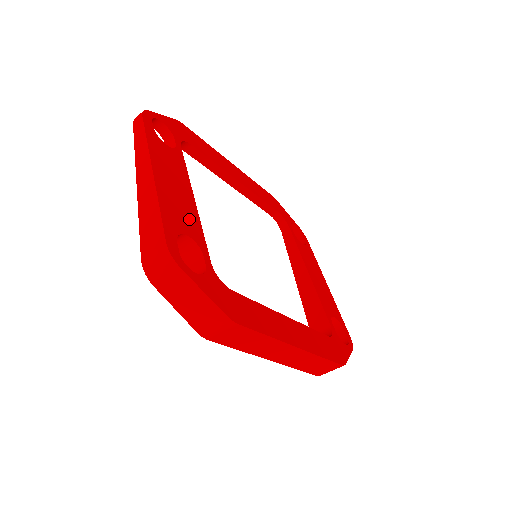
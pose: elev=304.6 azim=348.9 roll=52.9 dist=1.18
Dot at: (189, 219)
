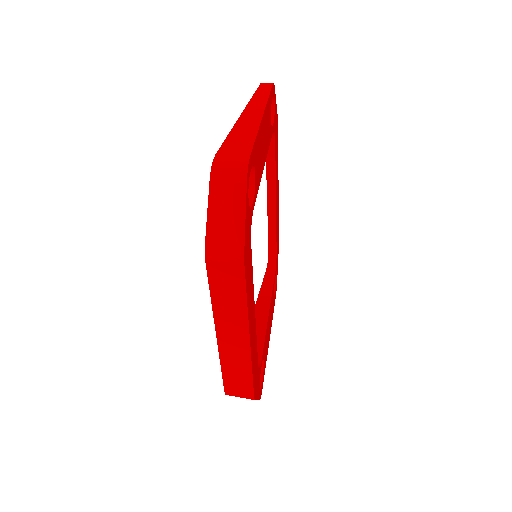
Dot at: (259, 169)
